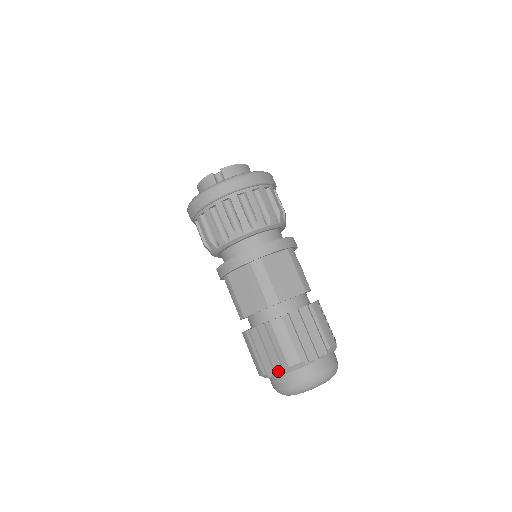
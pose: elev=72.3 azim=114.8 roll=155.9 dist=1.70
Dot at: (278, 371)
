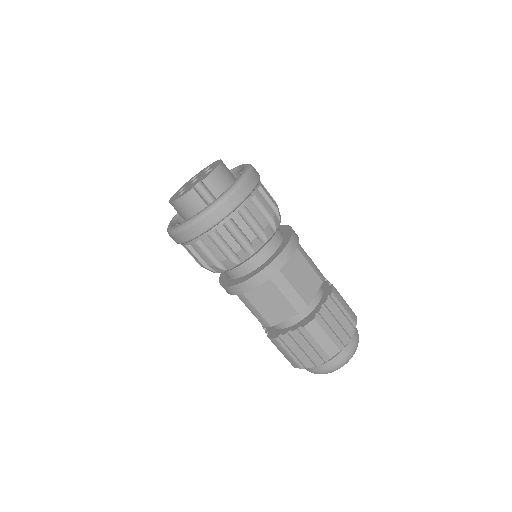
Dot at: (319, 363)
